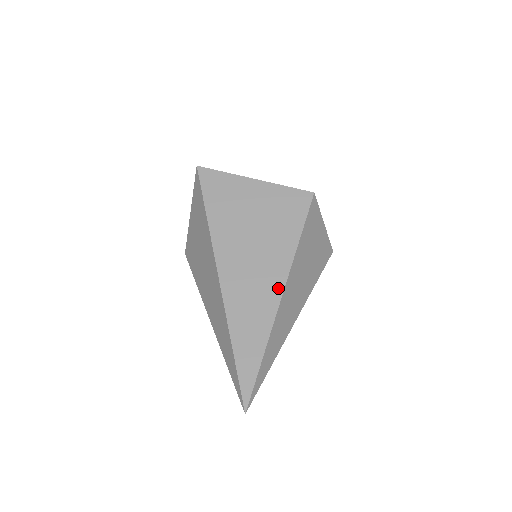
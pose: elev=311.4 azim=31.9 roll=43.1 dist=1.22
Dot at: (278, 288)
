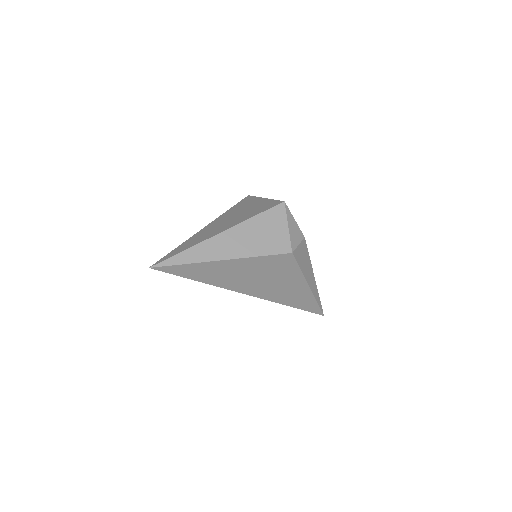
Dot at: (221, 231)
